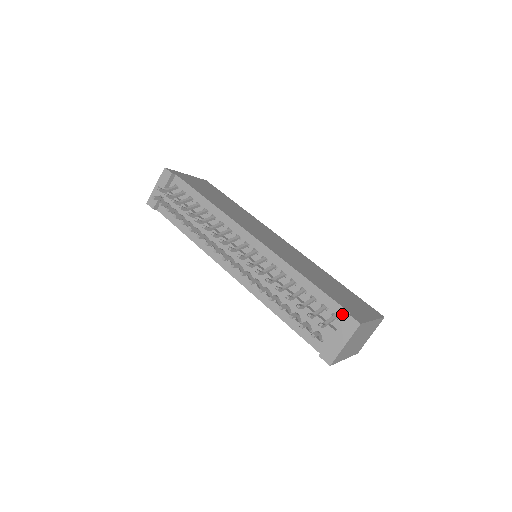
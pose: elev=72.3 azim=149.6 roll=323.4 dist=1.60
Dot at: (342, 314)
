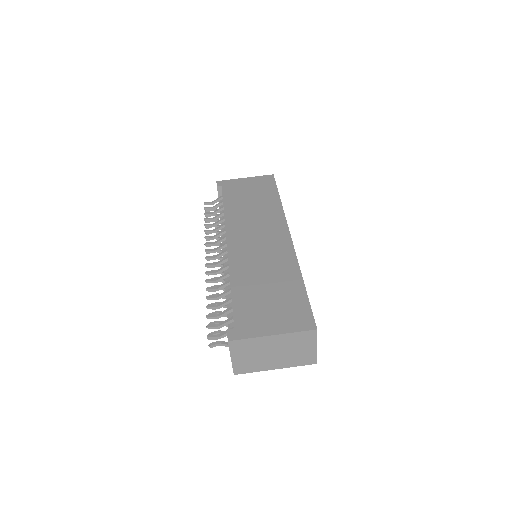
Dot at: occluded
